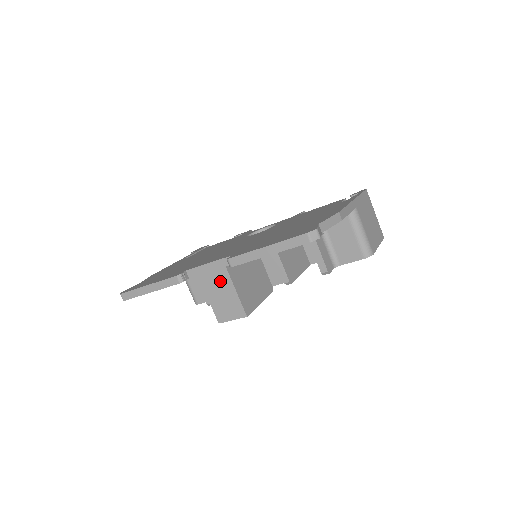
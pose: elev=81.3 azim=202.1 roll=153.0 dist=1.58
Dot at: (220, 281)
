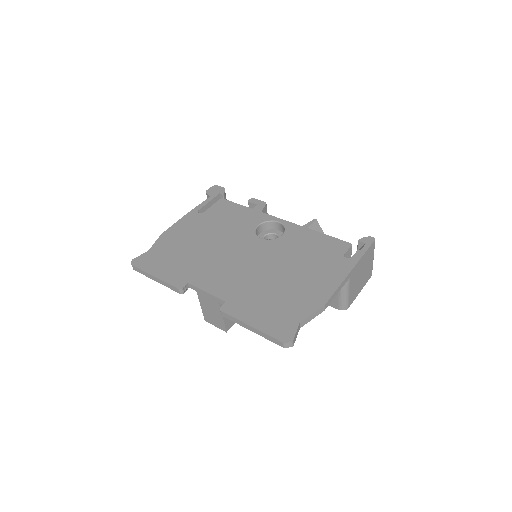
Dot at: (212, 306)
